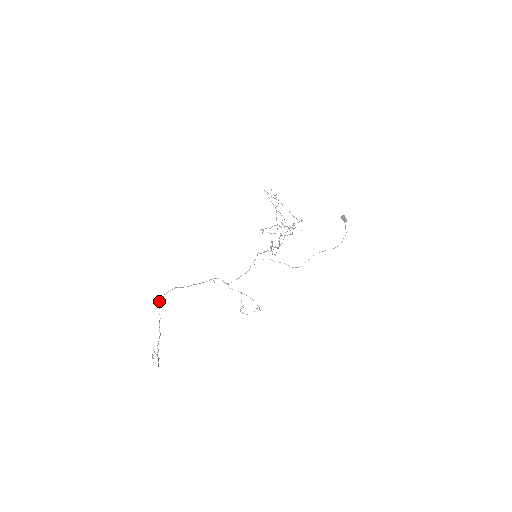
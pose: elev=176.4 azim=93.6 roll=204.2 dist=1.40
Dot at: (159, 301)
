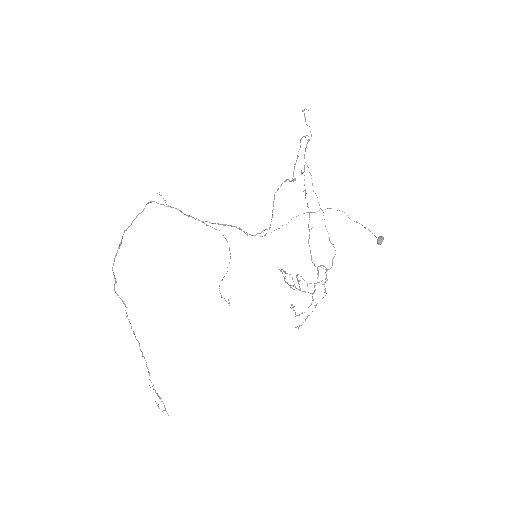
Dot at: occluded
